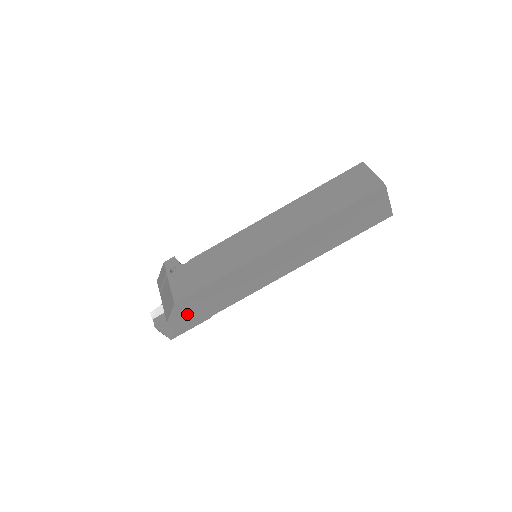
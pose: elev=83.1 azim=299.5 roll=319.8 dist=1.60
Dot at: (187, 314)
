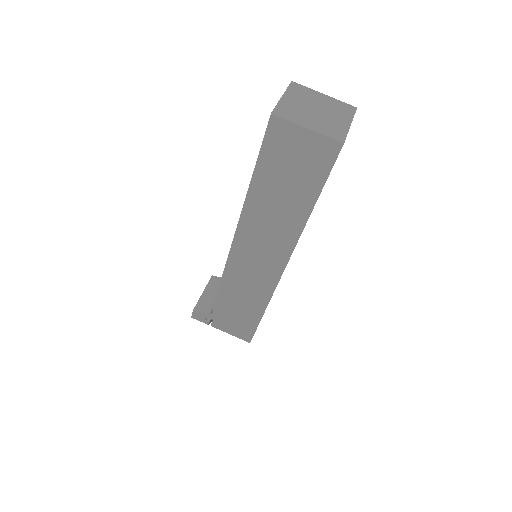
Dot at: occluded
